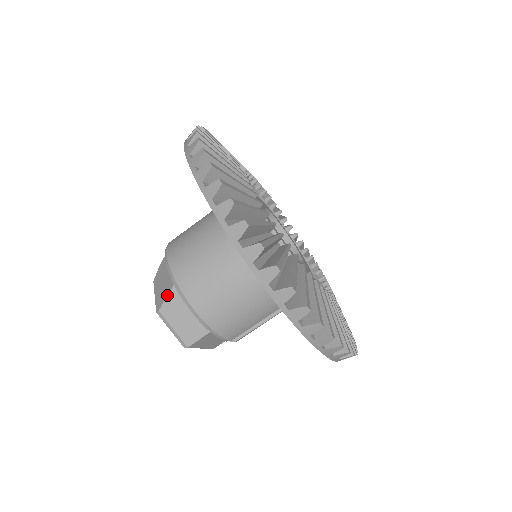
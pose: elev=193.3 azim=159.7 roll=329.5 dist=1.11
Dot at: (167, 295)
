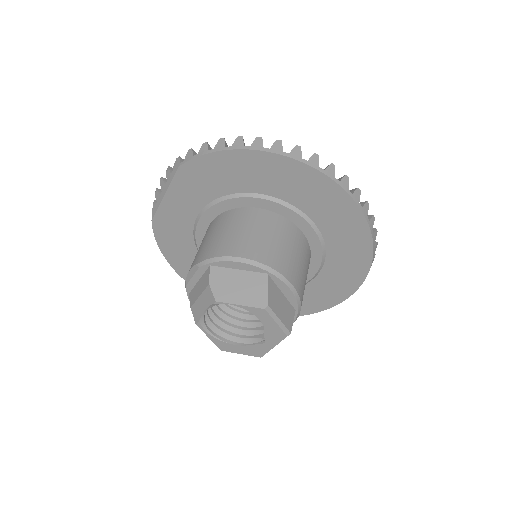
Dot at: (267, 287)
